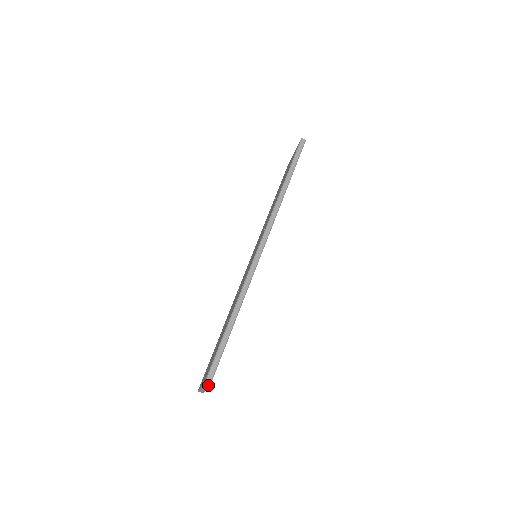
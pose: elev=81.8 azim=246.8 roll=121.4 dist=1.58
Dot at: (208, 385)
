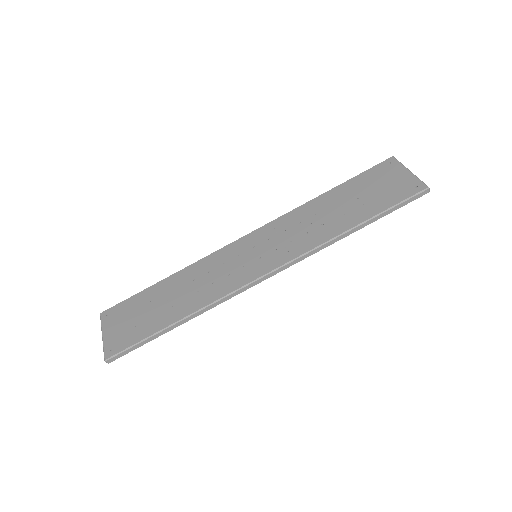
Dot at: (110, 362)
